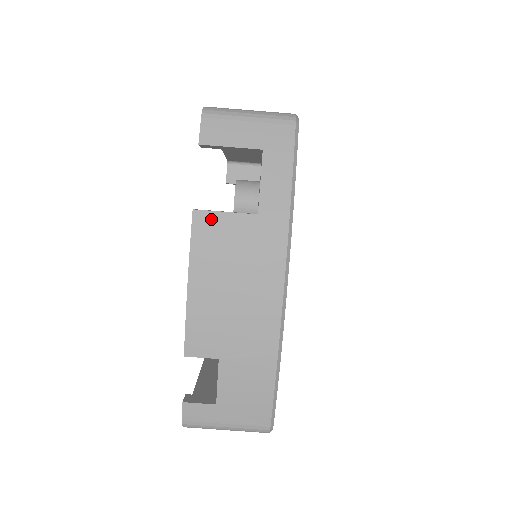
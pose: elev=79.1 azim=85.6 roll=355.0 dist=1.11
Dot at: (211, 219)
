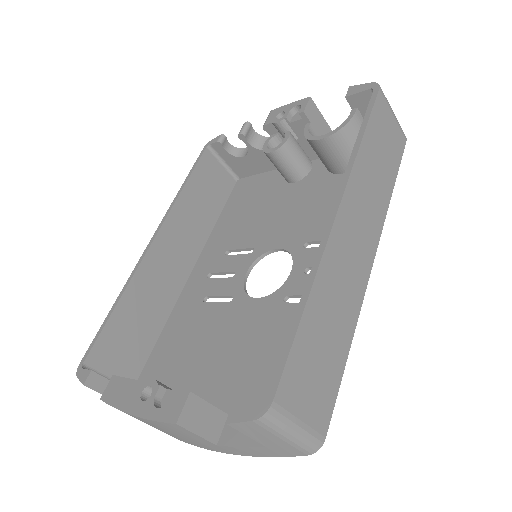
Dot at: (183, 430)
